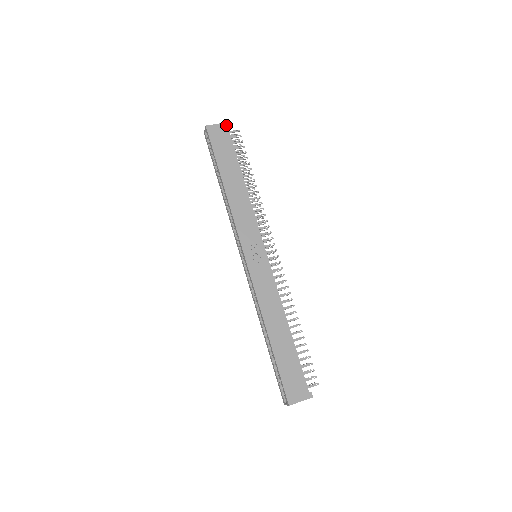
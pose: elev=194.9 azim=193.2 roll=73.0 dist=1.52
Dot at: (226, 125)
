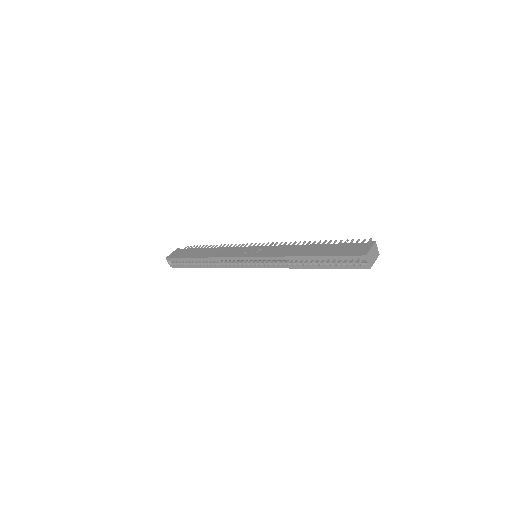
Dot at: (177, 249)
